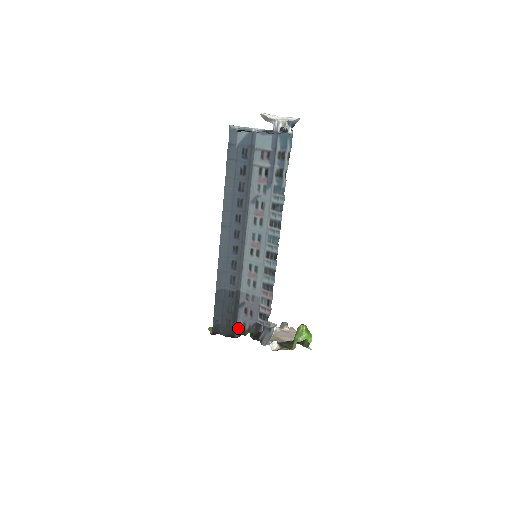
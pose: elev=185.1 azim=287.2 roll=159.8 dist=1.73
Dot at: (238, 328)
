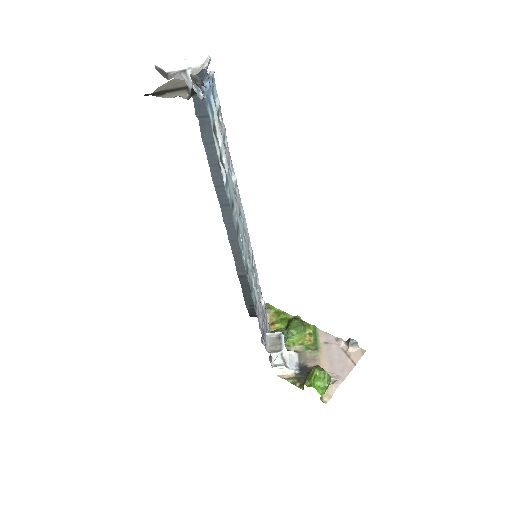
Dot at: occluded
